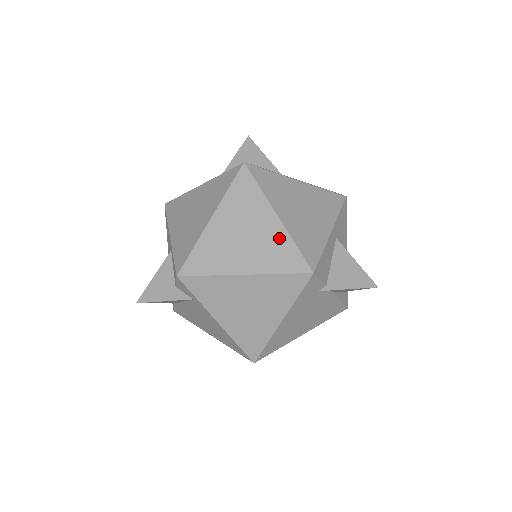
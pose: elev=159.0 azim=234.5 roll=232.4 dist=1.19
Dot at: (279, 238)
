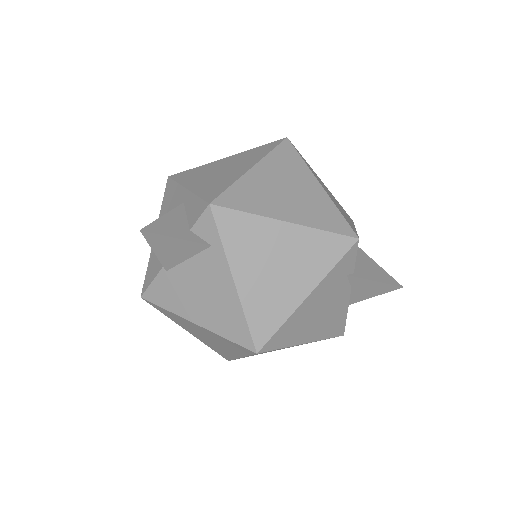
Dot at: (323, 201)
